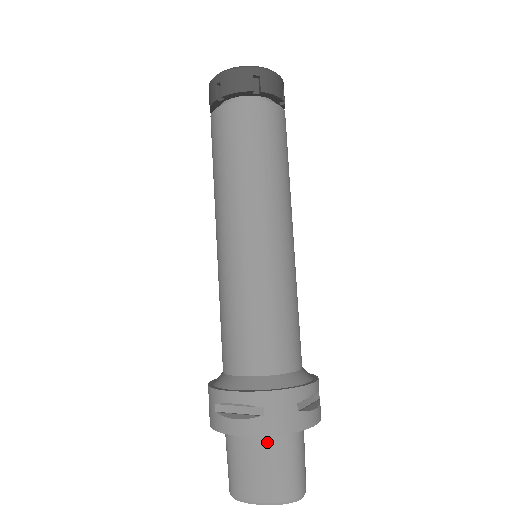
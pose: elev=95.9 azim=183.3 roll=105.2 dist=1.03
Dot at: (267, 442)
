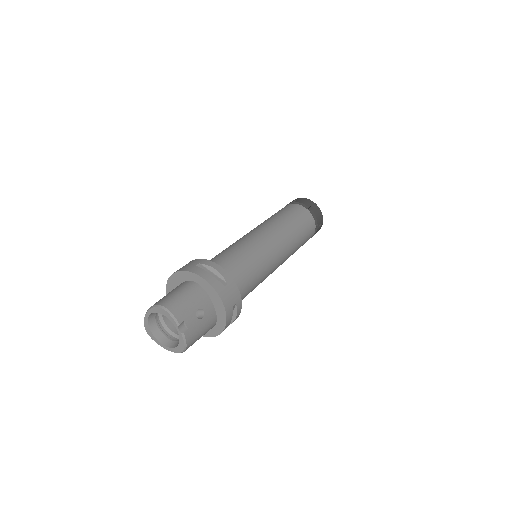
Dot at: occluded
